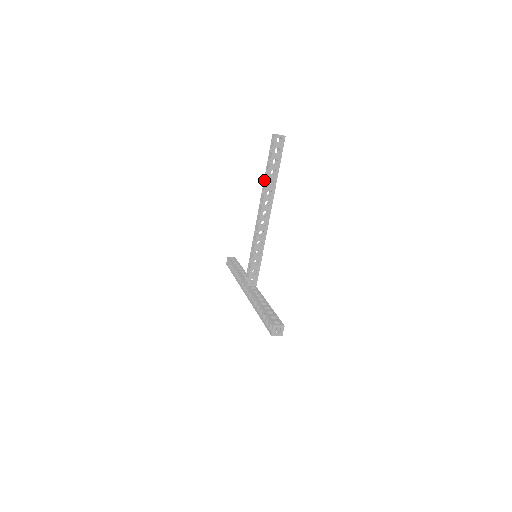
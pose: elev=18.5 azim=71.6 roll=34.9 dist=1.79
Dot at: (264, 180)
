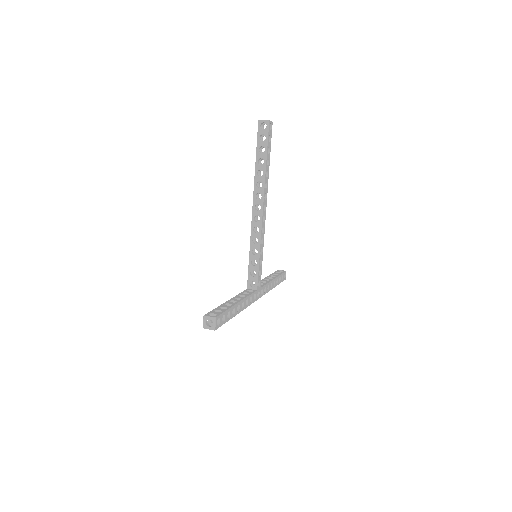
Dot at: occluded
